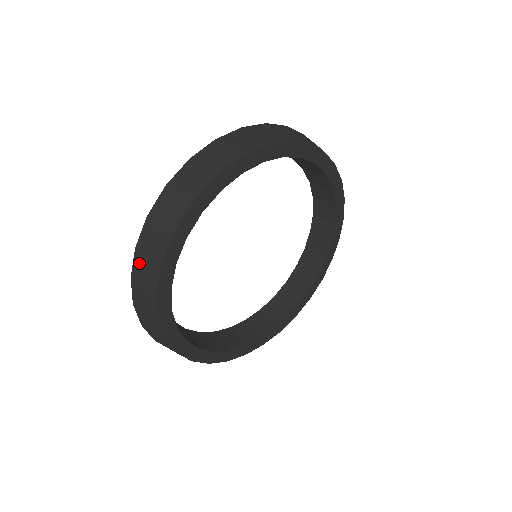
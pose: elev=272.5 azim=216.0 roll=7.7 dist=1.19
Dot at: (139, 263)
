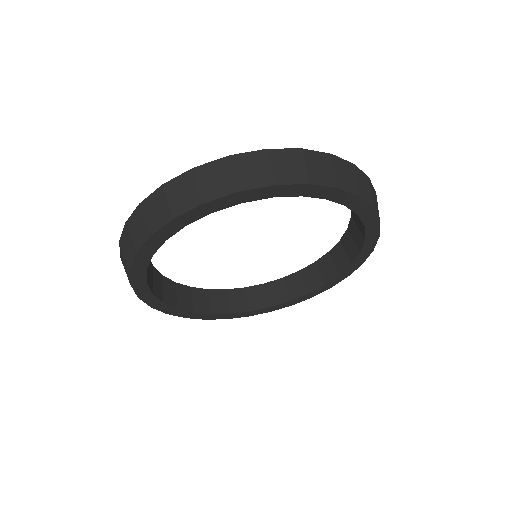
Dot at: (156, 199)
